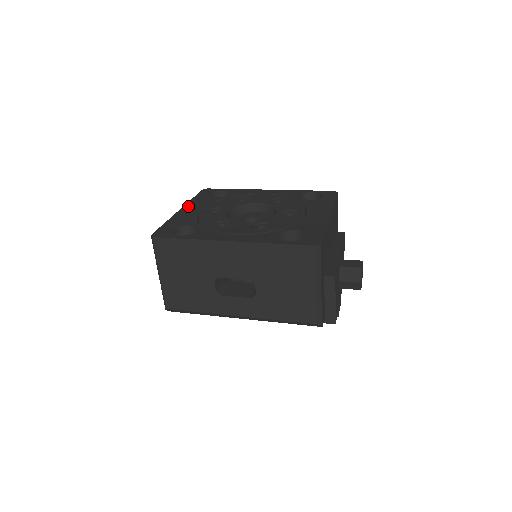
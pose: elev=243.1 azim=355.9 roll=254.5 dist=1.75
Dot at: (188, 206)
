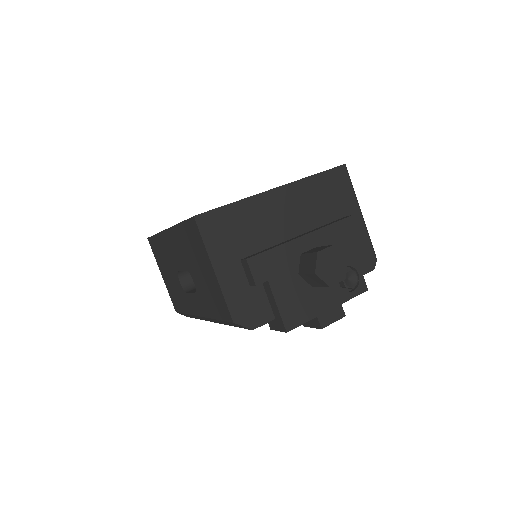
Dot at: occluded
